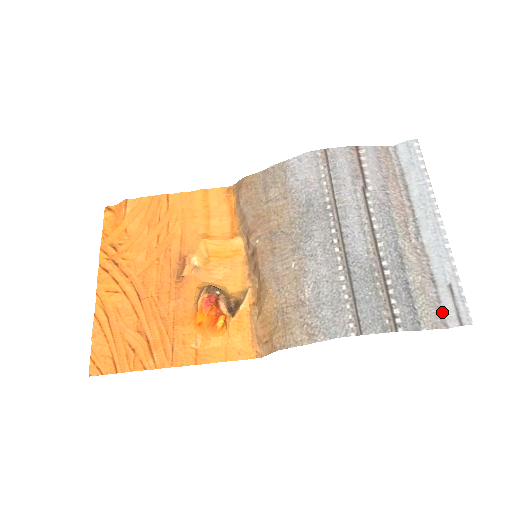
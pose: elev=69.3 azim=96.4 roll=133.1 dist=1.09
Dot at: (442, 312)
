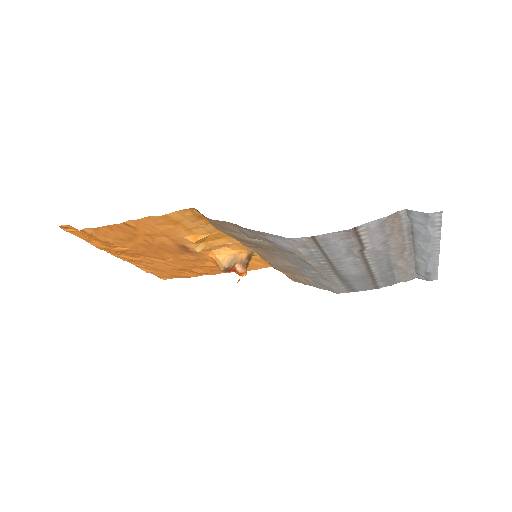
Dot at: (417, 275)
